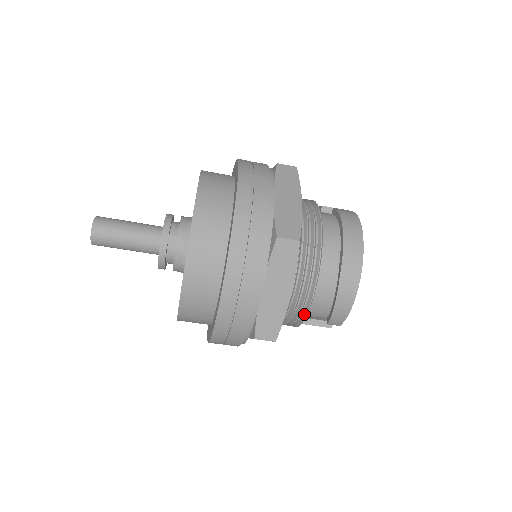
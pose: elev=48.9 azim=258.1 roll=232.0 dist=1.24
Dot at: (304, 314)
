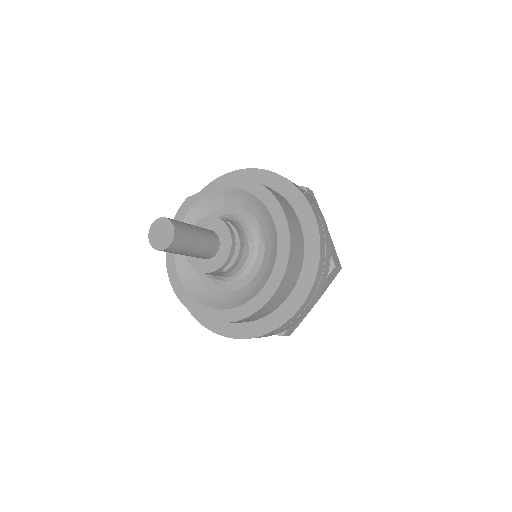
Dot at: occluded
